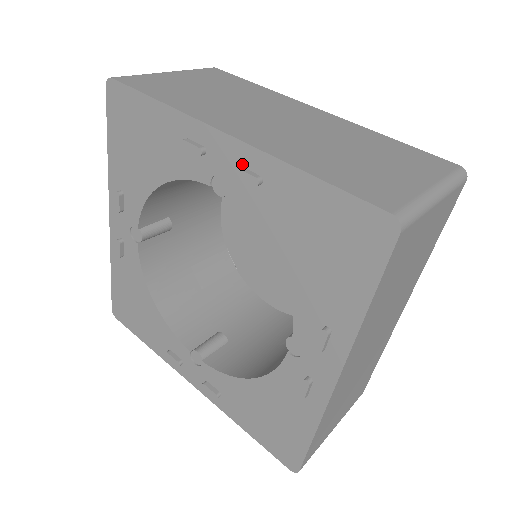
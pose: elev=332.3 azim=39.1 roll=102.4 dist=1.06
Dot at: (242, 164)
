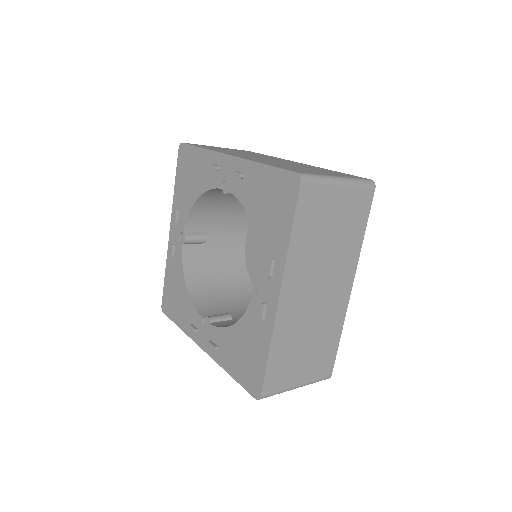
Dot at: (236, 170)
